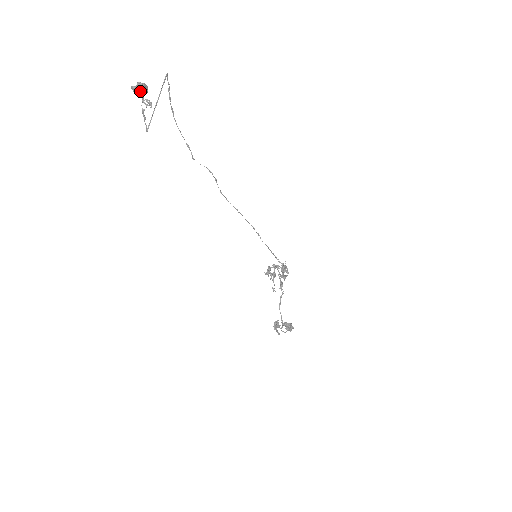
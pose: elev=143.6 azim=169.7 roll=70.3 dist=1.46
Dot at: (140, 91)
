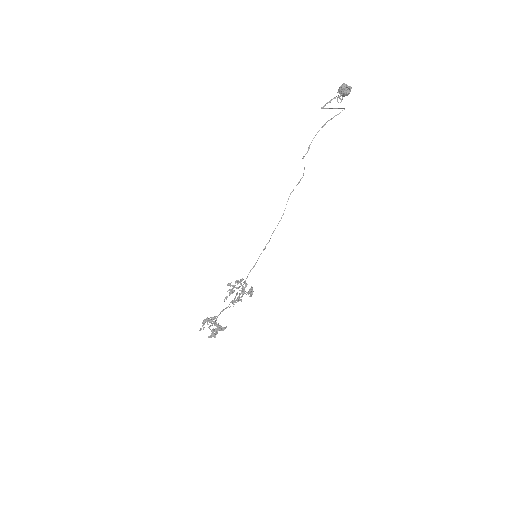
Dot at: (347, 90)
